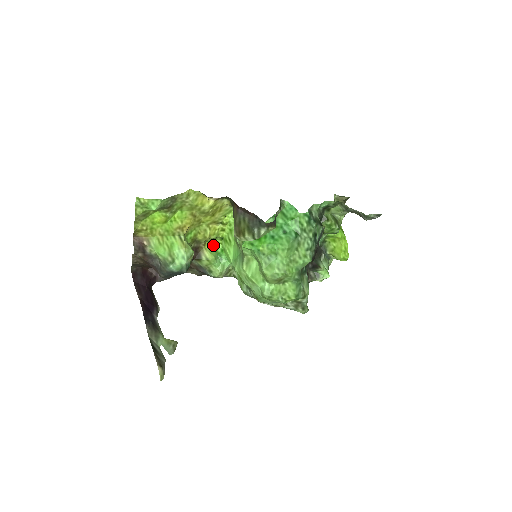
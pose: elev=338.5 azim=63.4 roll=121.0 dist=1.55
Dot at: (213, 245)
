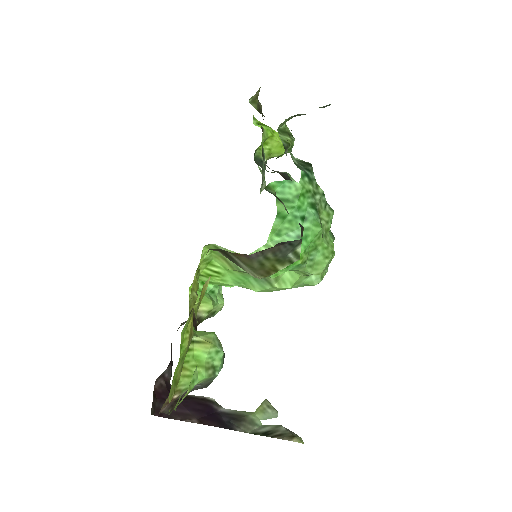
Dot at: occluded
